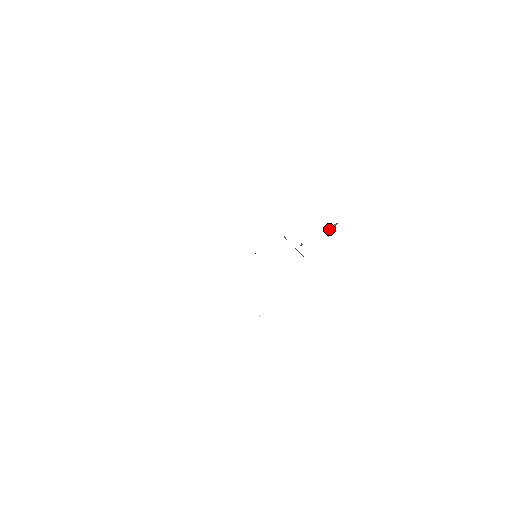
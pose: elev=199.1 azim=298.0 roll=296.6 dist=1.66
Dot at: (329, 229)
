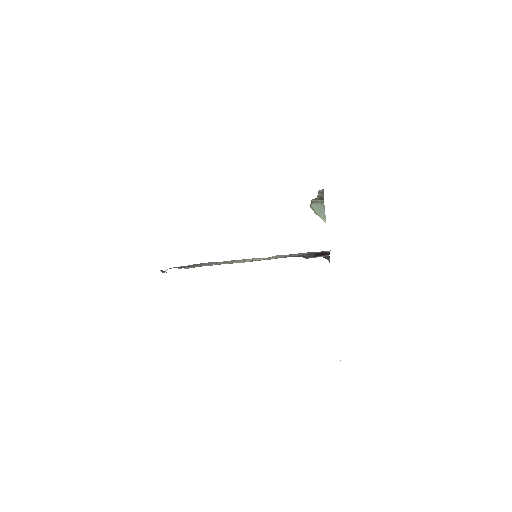
Dot at: (315, 209)
